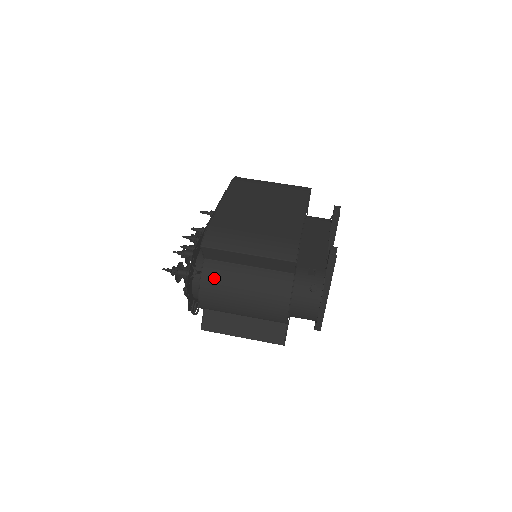
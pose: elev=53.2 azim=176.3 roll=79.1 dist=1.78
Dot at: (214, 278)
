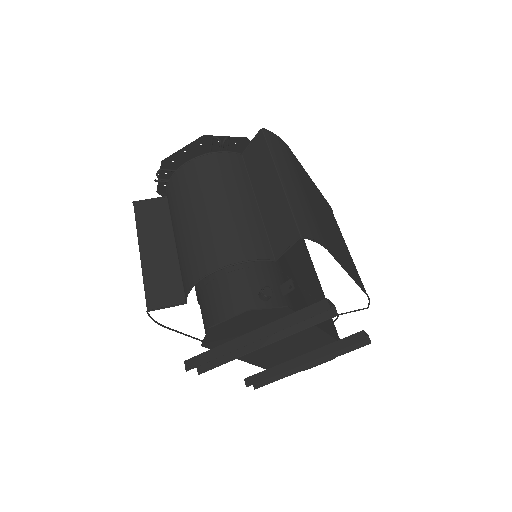
Dot at: (222, 166)
